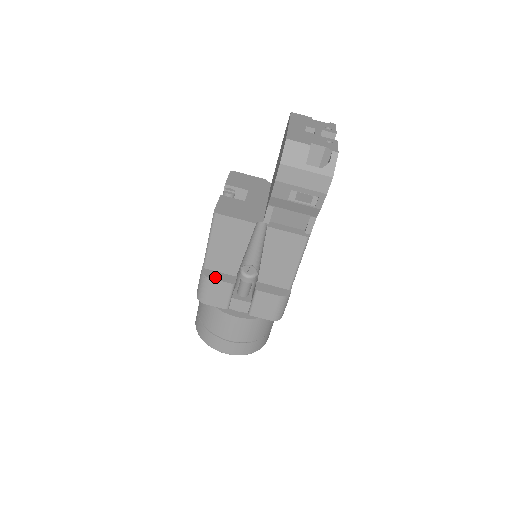
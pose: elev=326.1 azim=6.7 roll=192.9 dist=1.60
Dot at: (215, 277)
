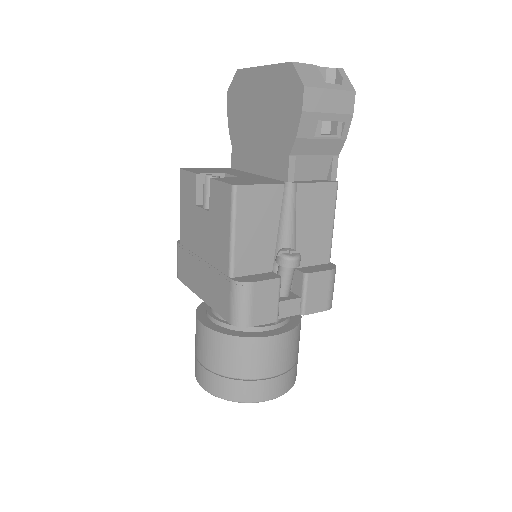
Dot at: (255, 279)
